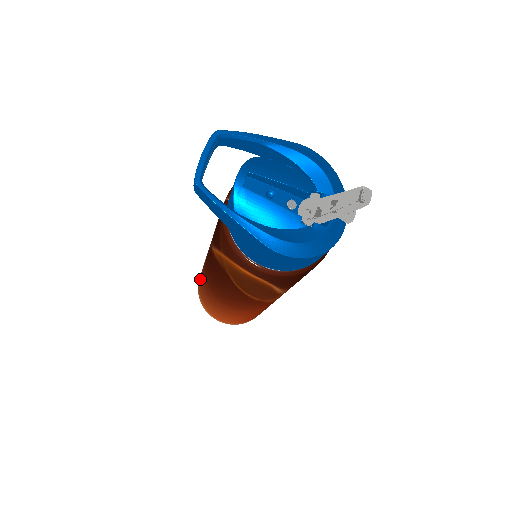
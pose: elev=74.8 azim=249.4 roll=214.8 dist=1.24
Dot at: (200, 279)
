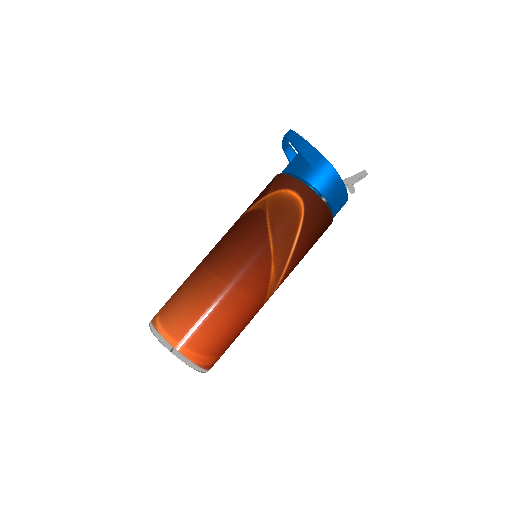
Dot at: (173, 295)
